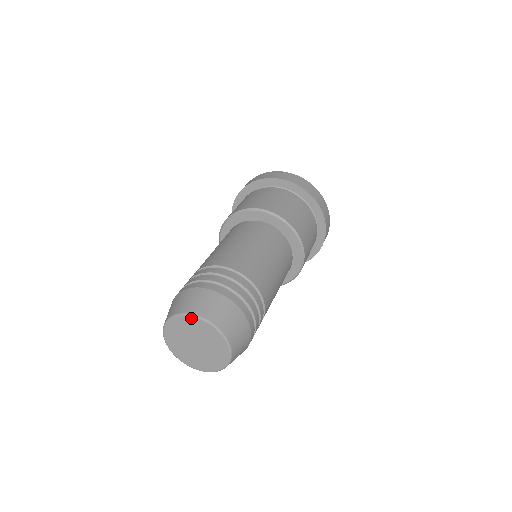
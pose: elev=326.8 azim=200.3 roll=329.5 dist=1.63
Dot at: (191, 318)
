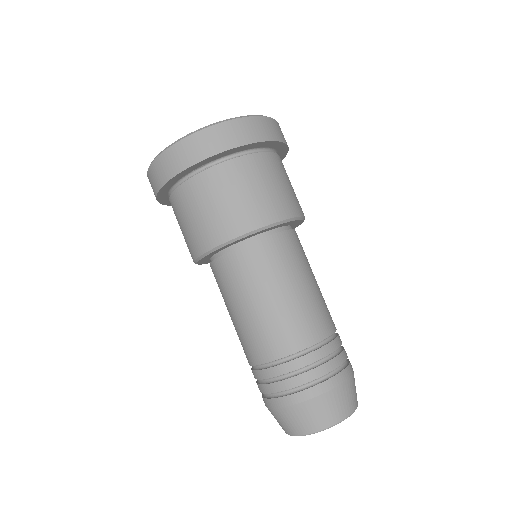
Dot at: (325, 429)
